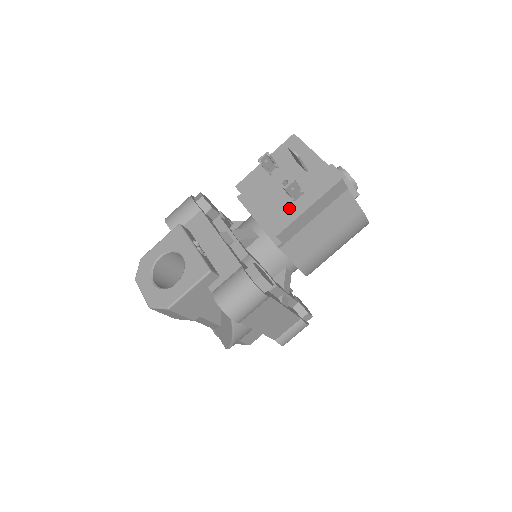
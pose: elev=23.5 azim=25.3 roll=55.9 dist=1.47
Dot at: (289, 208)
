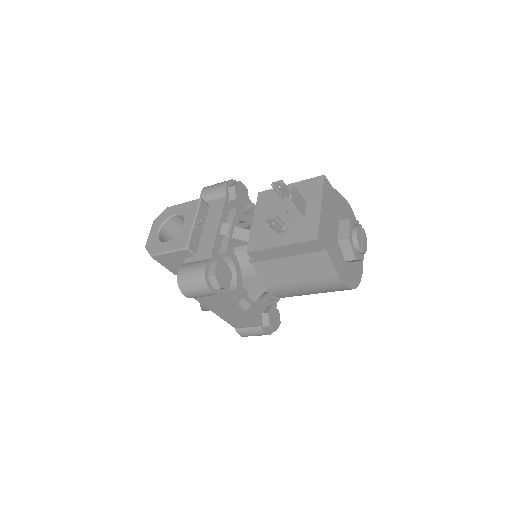
Dot at: (270, 236)
